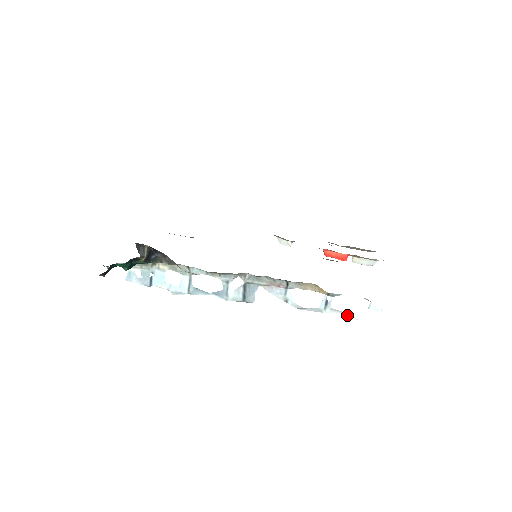
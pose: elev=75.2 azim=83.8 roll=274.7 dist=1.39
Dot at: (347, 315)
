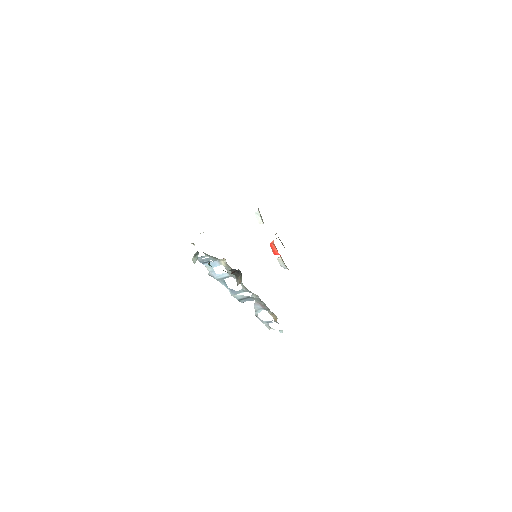
Dot at: (269, 328)
